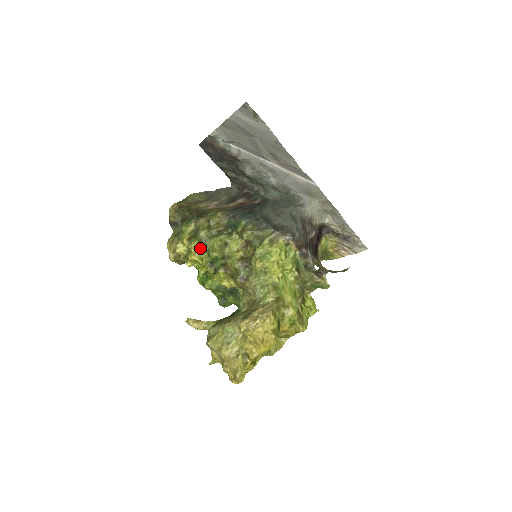
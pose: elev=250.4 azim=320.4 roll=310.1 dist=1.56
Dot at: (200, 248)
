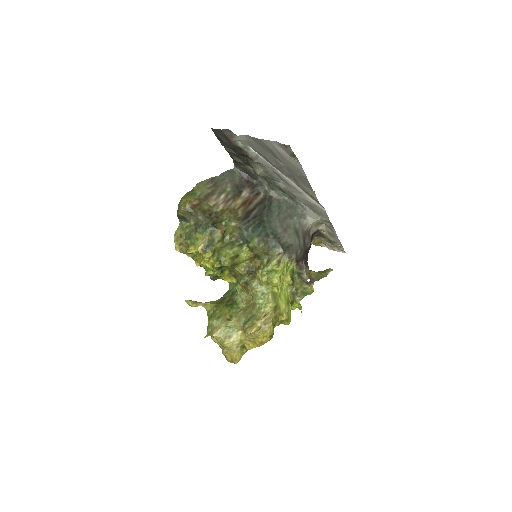
Dot at: (213, 257)
